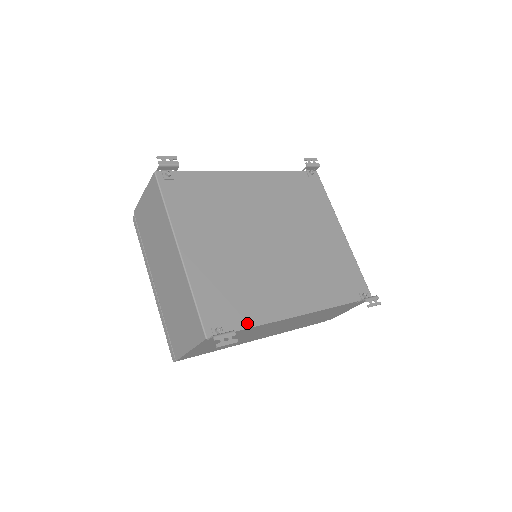
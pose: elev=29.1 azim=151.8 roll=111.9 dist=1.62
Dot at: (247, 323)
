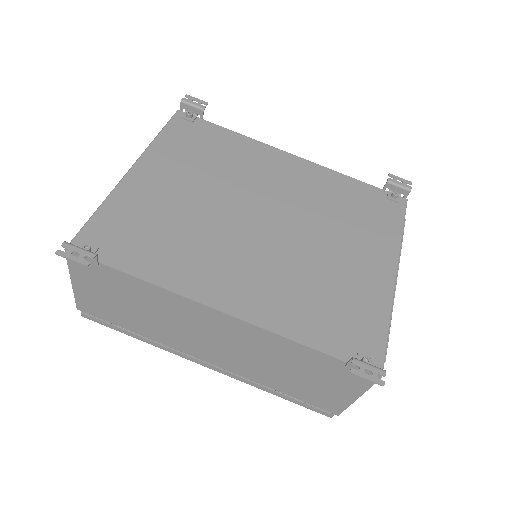
Dot at: (133, 268)
